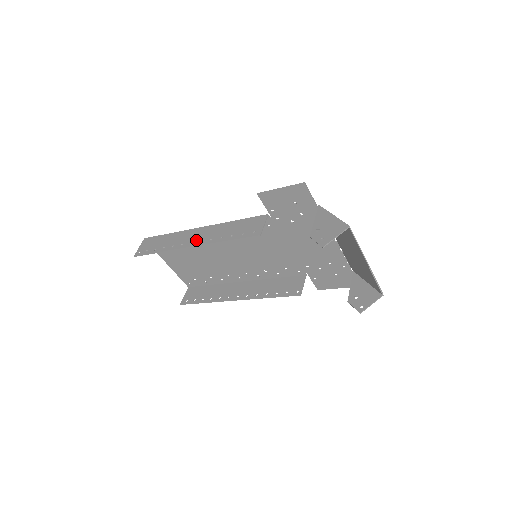
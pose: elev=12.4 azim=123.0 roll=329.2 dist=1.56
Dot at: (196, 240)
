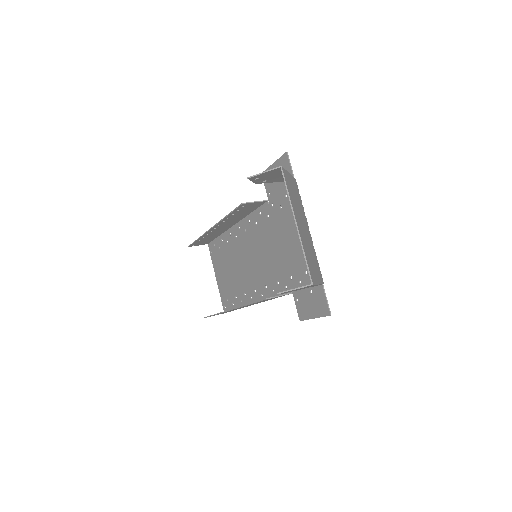
Dot at: (219, 226)
